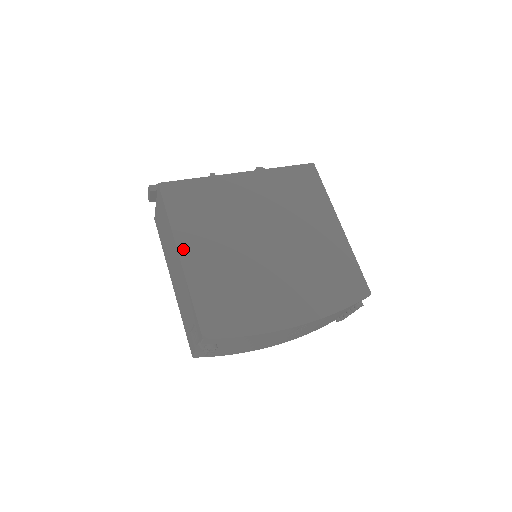
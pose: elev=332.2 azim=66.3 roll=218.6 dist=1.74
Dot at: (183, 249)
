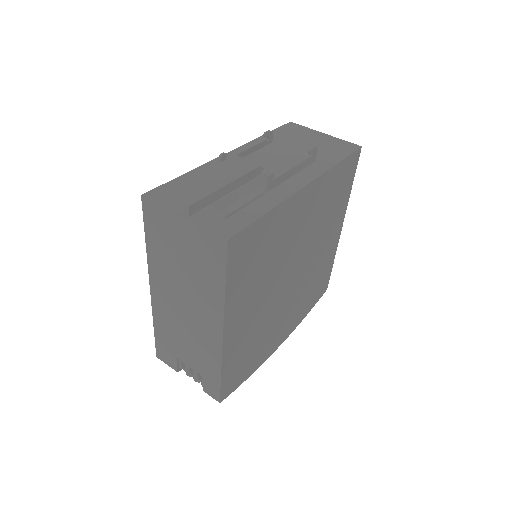
Dot at: (228, 325)
